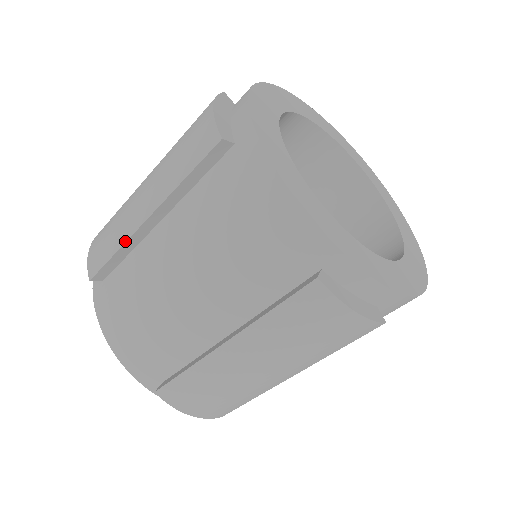
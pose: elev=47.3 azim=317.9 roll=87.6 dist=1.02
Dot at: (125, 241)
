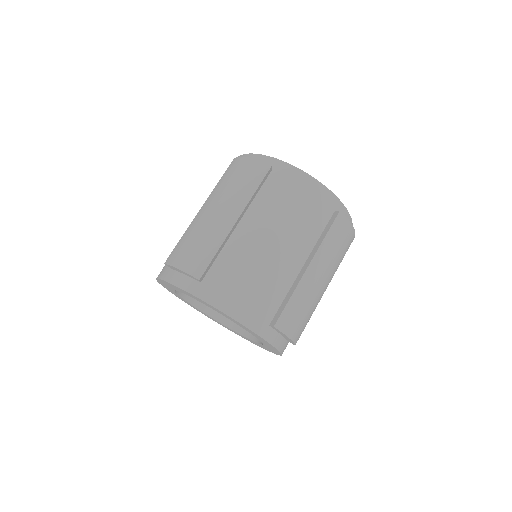
Dot at: occluded
